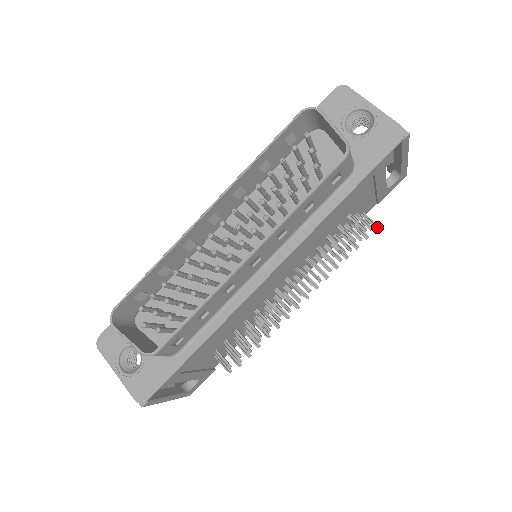
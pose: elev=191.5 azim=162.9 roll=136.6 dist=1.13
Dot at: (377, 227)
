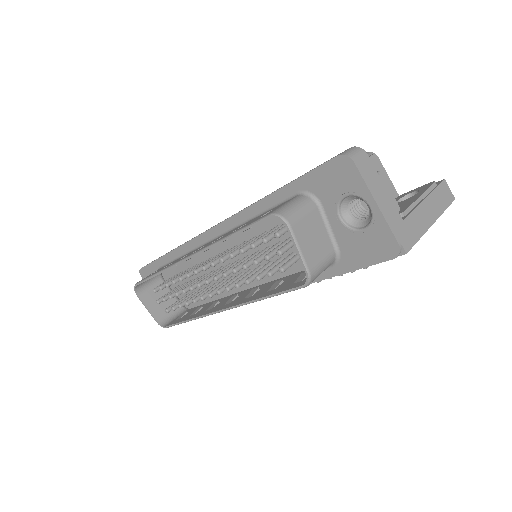
Dot at: occluded
